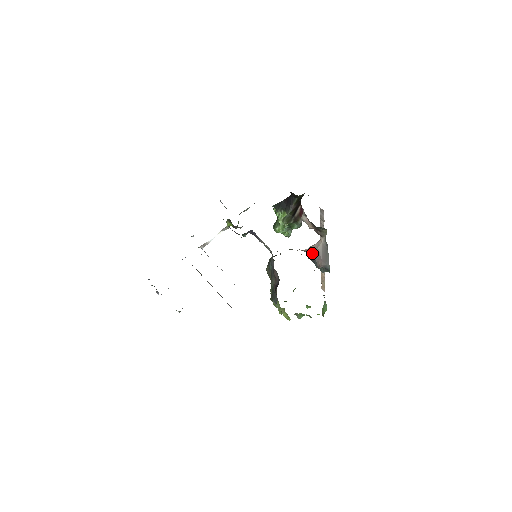
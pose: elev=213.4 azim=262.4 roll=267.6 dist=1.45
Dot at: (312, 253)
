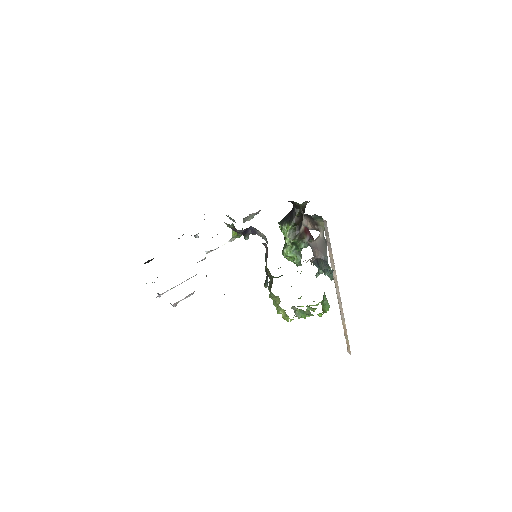
Dot at: occluded
